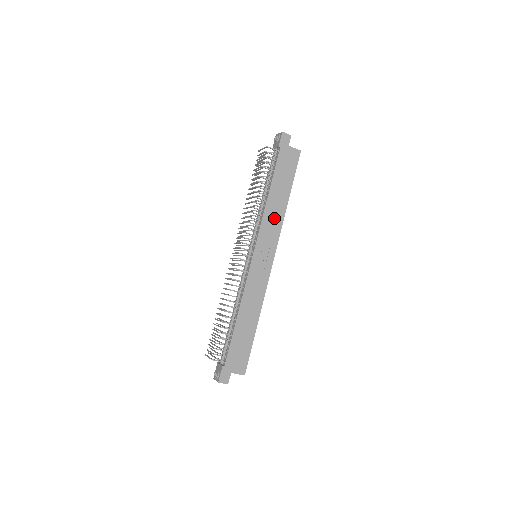
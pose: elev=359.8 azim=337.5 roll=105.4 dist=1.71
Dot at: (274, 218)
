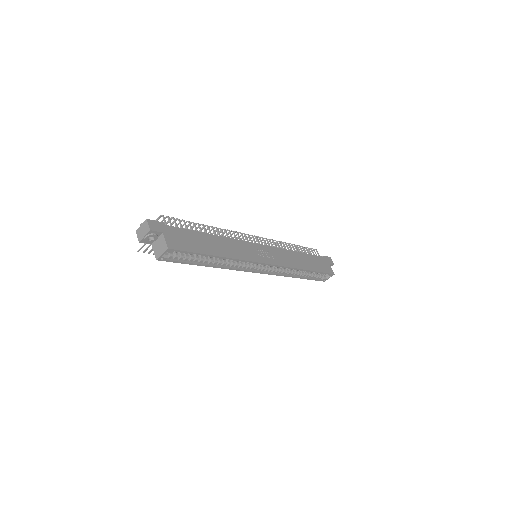
Dot at: (291, 259)
